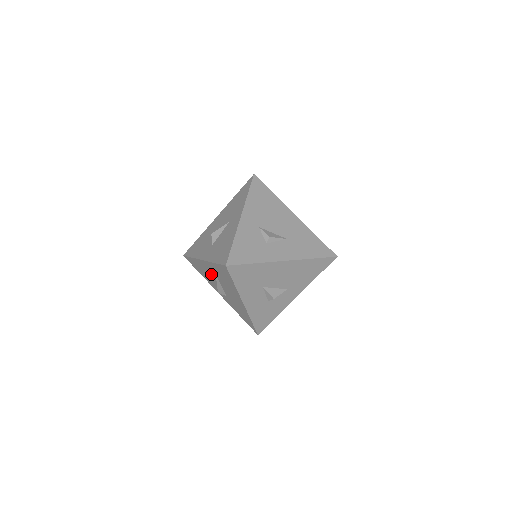
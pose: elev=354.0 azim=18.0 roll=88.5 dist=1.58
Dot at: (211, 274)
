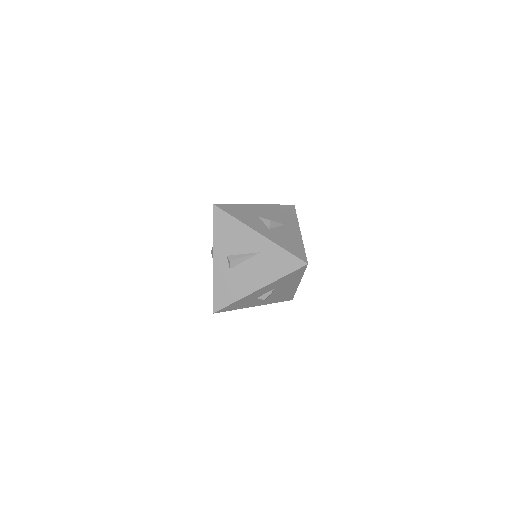
Dot at: (247, 246)
